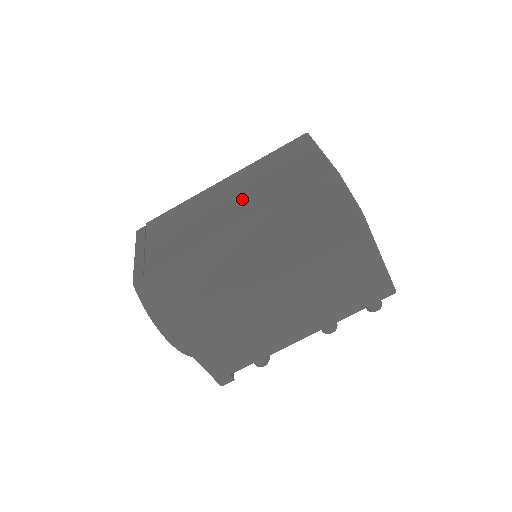
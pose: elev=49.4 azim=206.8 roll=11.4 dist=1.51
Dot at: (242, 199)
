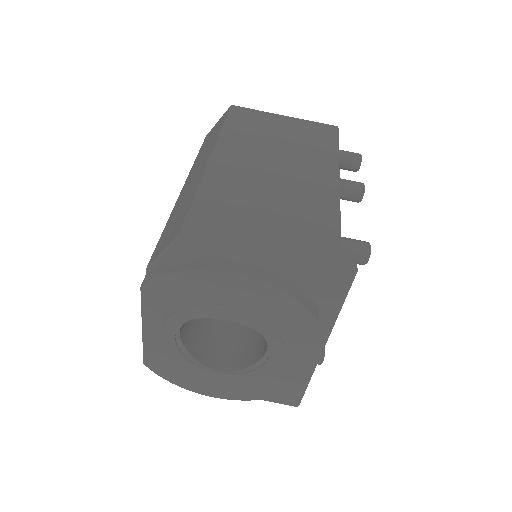
Dot at: occluded
